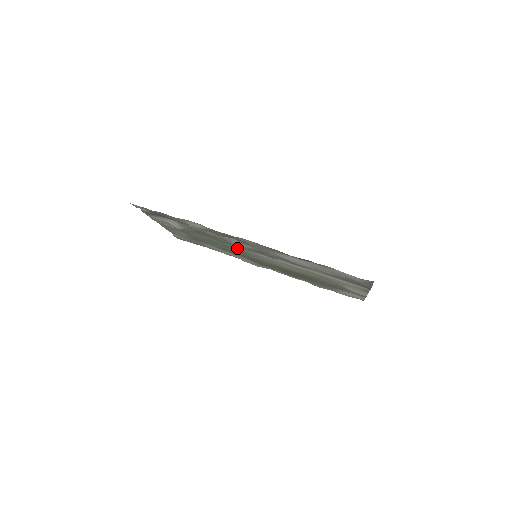
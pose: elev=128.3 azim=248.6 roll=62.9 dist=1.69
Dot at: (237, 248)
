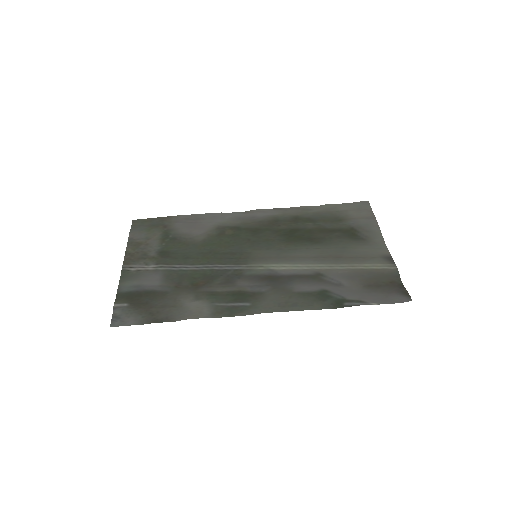
Dot at: (234, 264)
